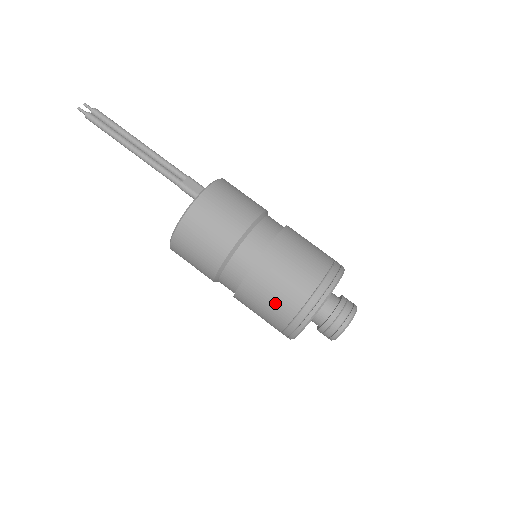
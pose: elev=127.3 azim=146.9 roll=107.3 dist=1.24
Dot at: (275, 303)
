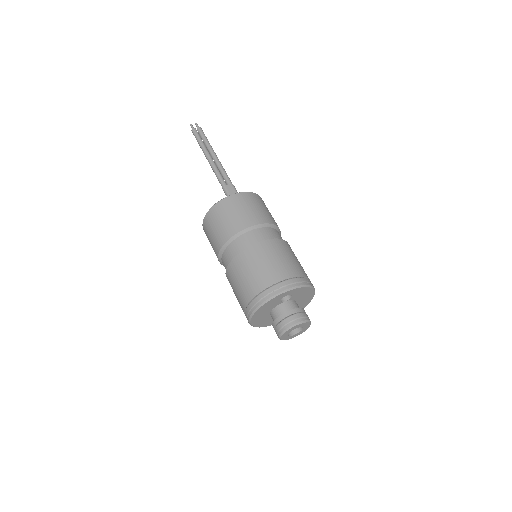
Dot at: (243, 286)
